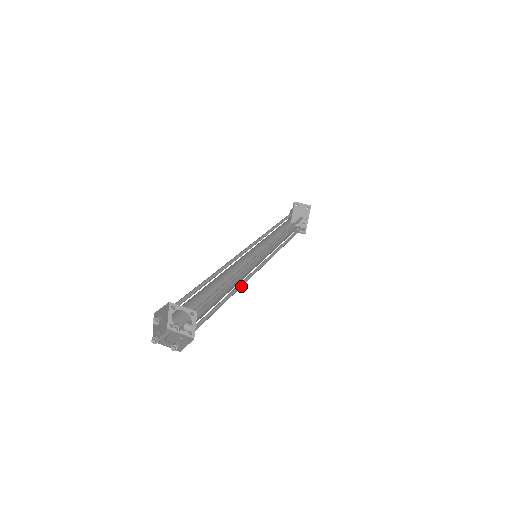
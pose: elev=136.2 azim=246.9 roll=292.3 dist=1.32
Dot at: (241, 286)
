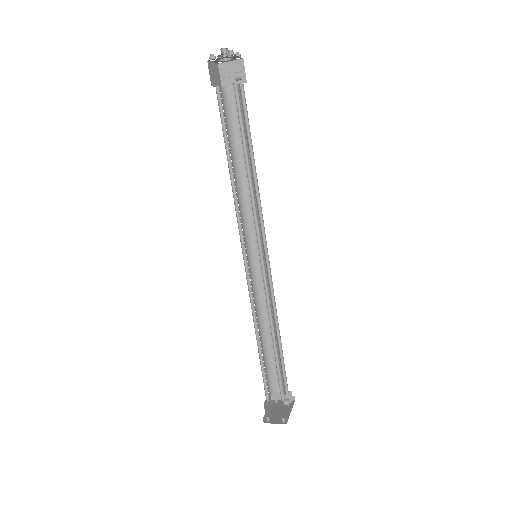
Dot at: (252, 198)
